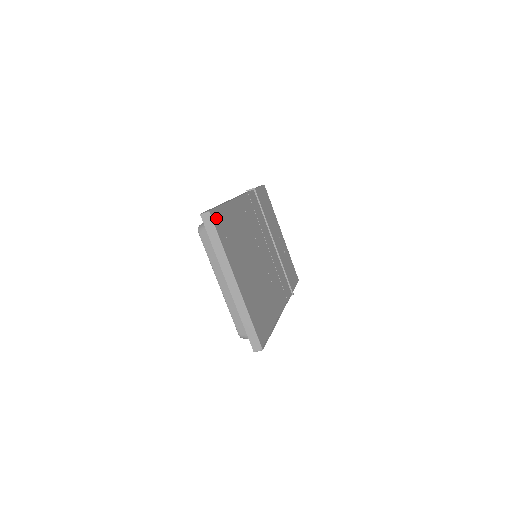
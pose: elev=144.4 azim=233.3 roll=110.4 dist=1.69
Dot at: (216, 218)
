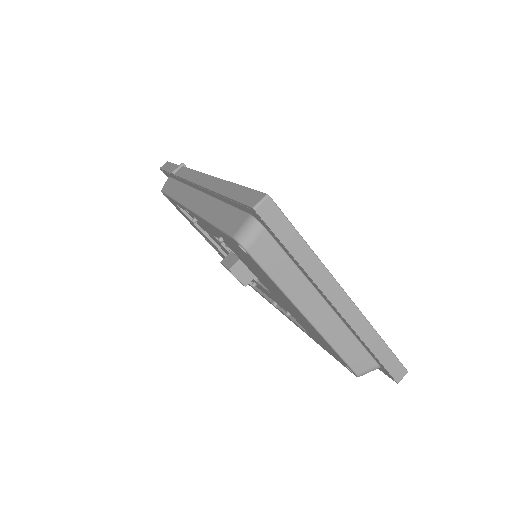
Dot at: occluded
